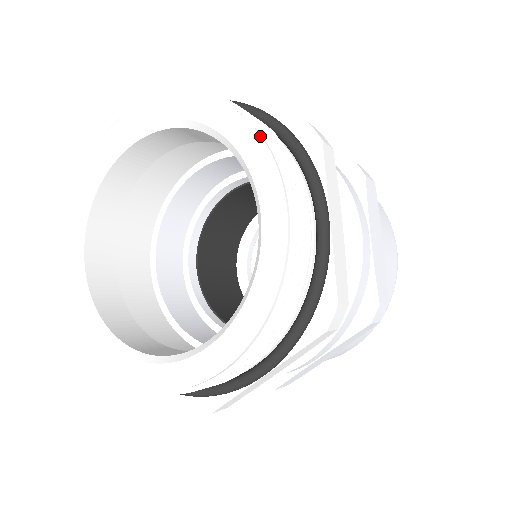
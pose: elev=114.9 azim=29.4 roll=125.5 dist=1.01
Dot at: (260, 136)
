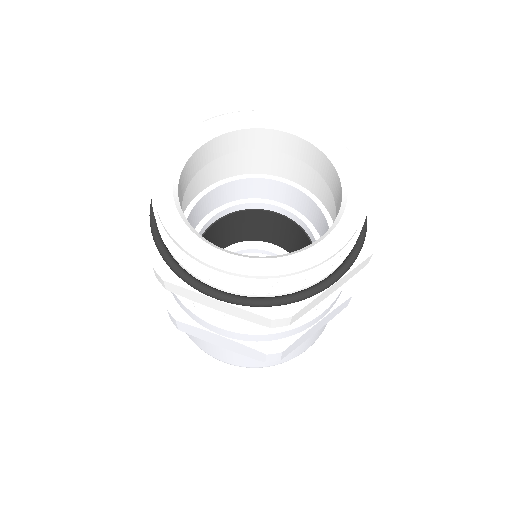
Dot at: (335, 137)
